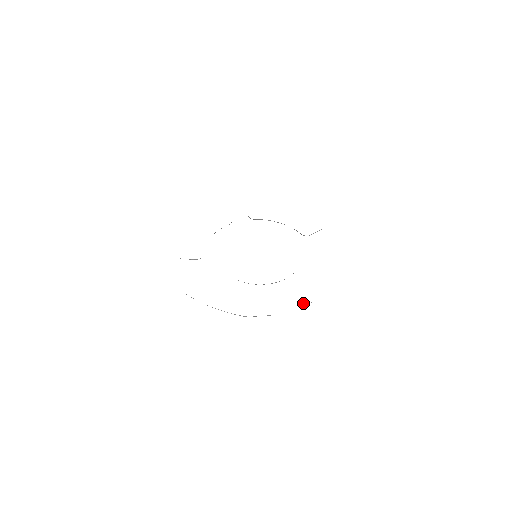
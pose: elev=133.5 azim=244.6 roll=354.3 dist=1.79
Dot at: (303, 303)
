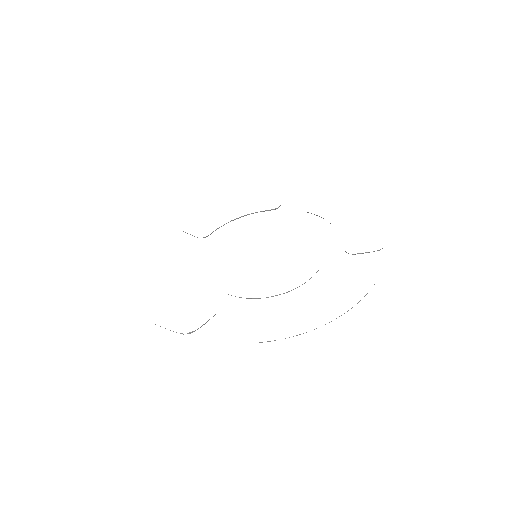
Dot at: occluded
